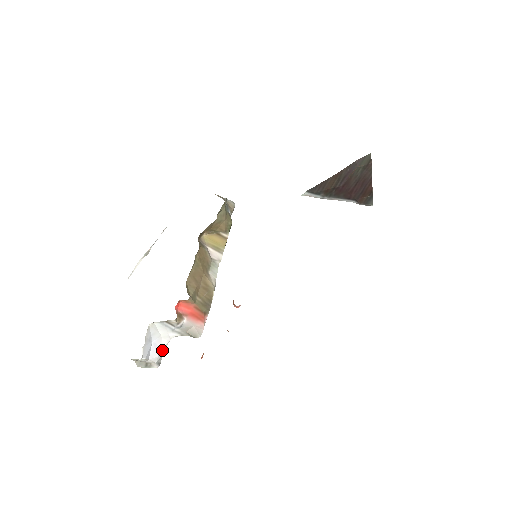
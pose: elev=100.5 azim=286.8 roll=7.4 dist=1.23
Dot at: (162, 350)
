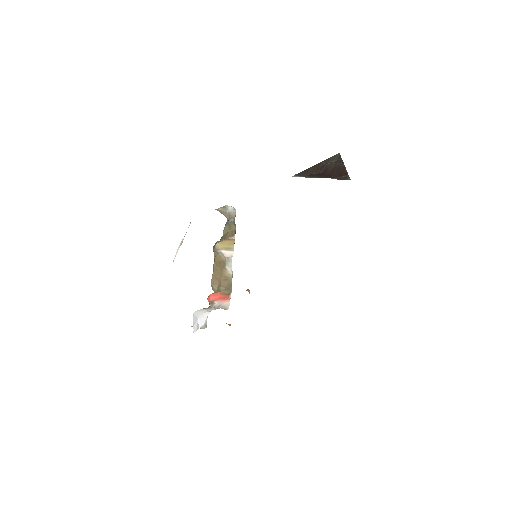
Dot at: (206, 319)
